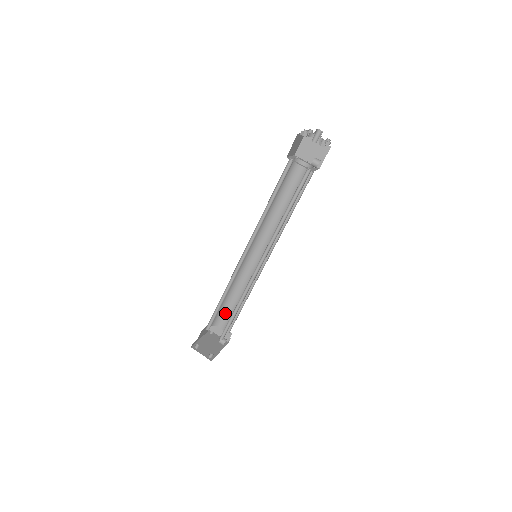
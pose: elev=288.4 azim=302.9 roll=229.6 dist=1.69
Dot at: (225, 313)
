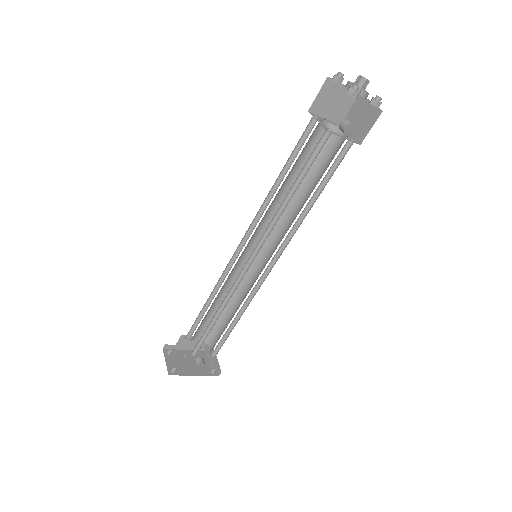
Dot at: (218, 330)
